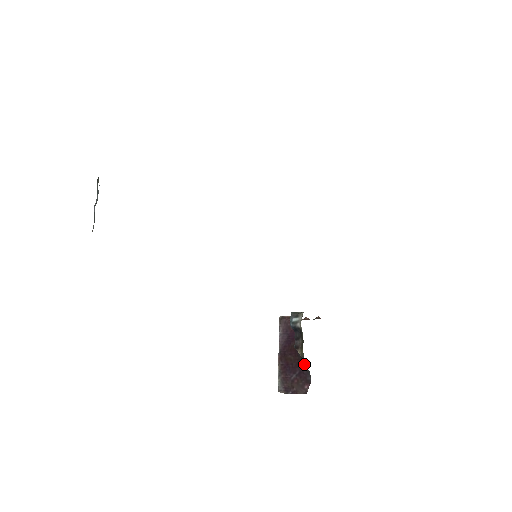
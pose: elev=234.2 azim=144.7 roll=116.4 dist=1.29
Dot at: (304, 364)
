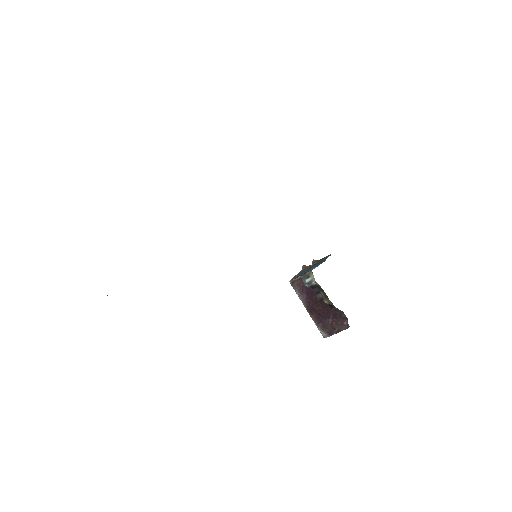
Dot at: (334, 308)
